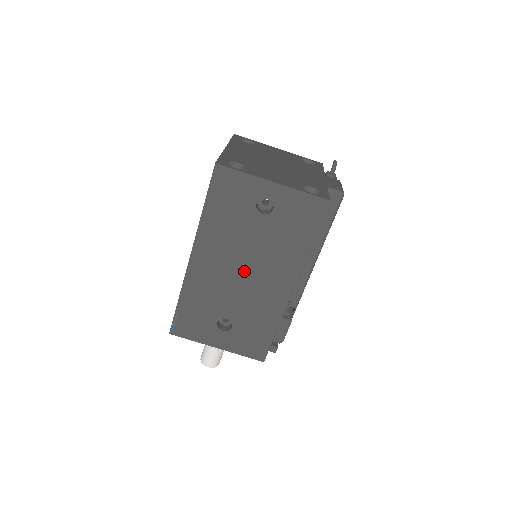
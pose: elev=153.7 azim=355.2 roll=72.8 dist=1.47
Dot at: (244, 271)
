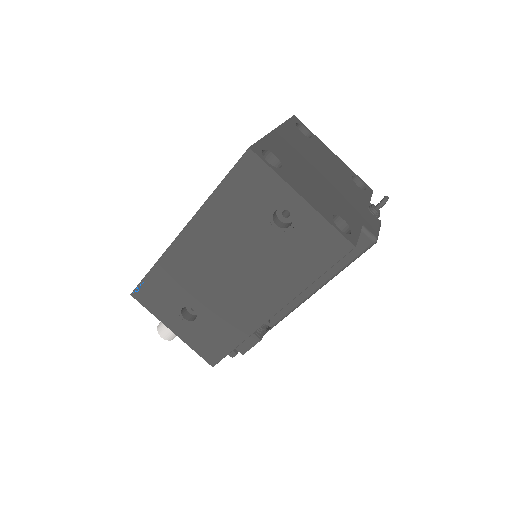
Dot at: (231, 273)
